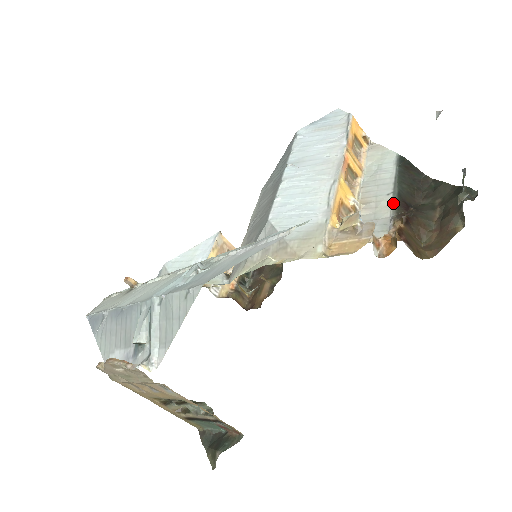
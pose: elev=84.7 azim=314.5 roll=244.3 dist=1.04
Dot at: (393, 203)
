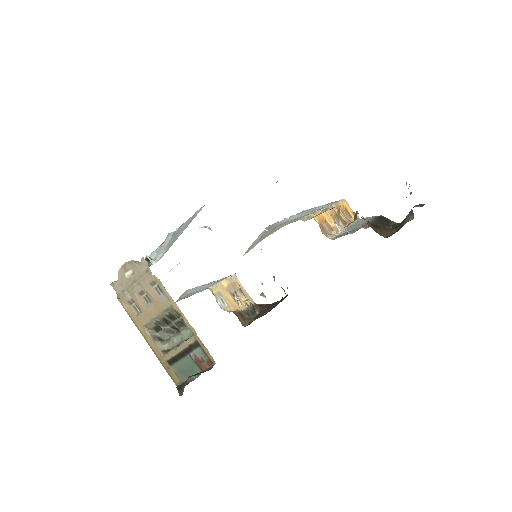
Dot at: (366, 224)
